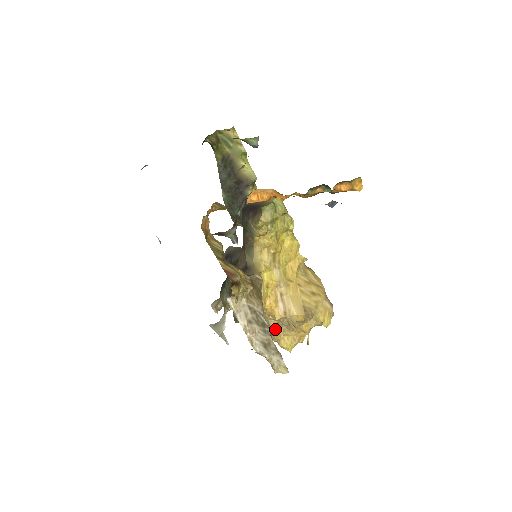
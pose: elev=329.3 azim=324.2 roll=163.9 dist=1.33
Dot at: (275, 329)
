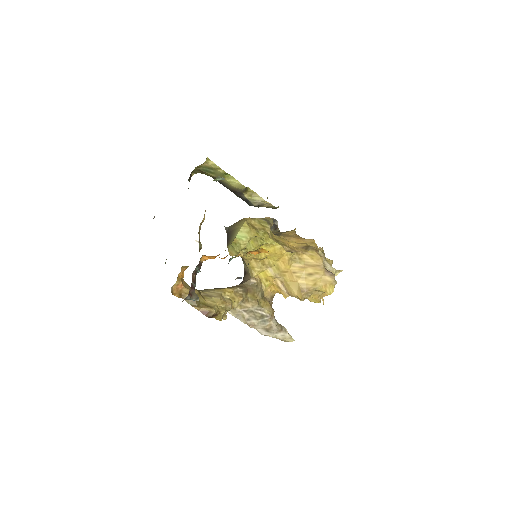
Dot at: occluded
